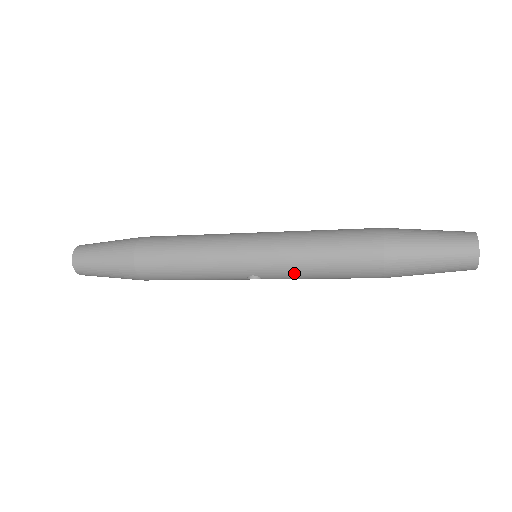
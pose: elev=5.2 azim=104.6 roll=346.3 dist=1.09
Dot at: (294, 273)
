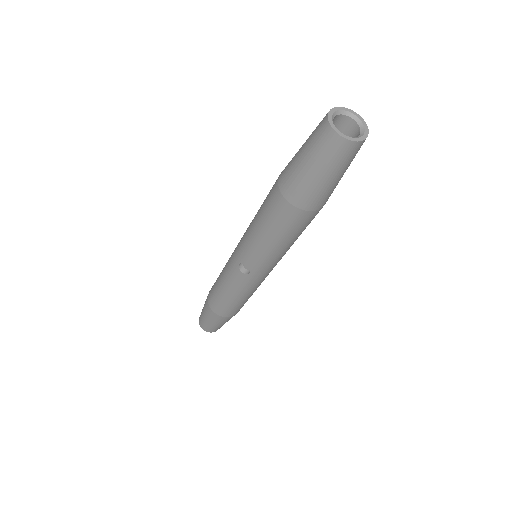
Dot at: (251, 243)
